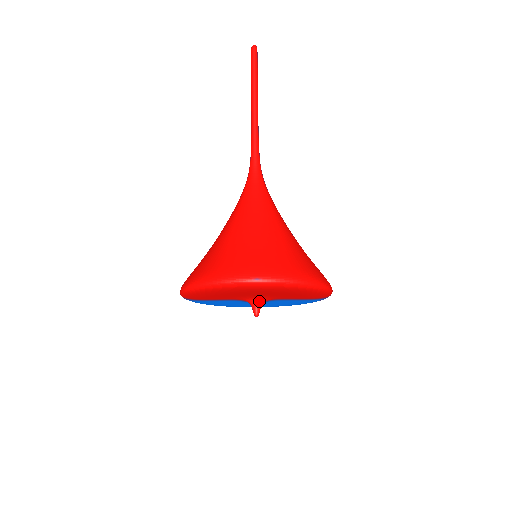
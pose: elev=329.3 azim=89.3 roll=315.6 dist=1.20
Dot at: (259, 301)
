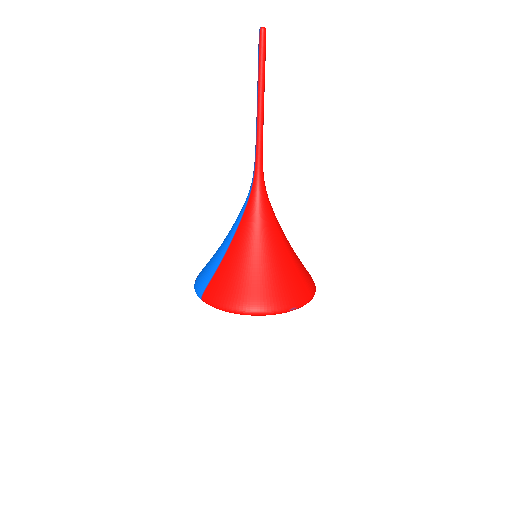
Dot at: occluded
